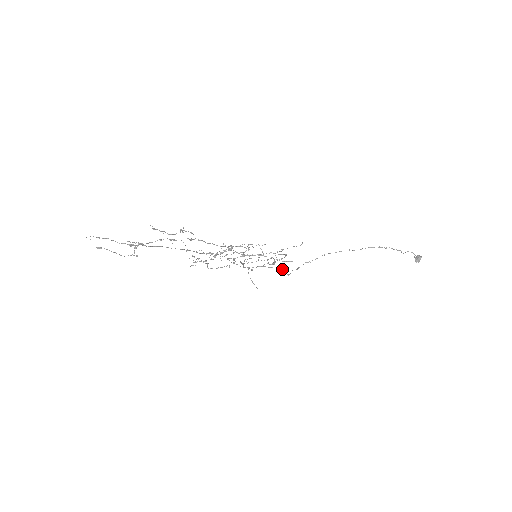
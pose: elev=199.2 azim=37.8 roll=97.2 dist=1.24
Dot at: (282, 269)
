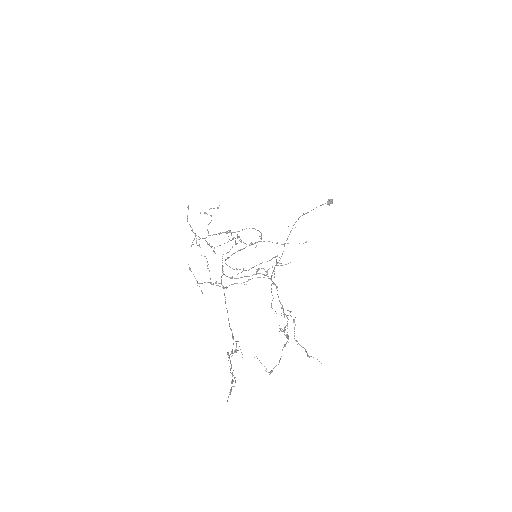
Dot at: occluded
